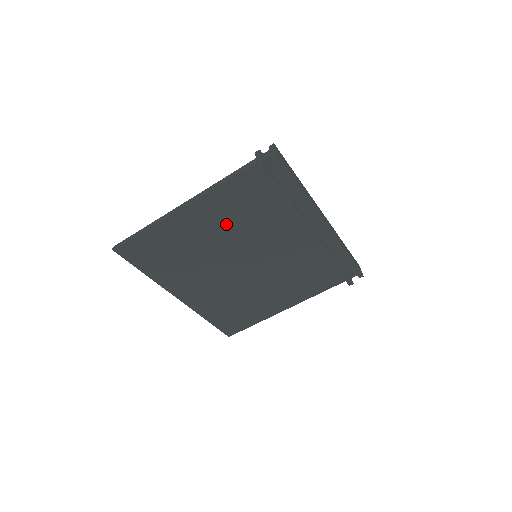
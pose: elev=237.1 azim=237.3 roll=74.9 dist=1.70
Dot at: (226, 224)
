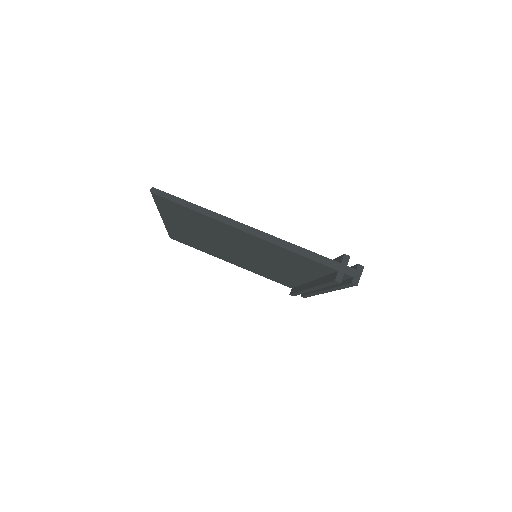
Dot at: (264, 250)
